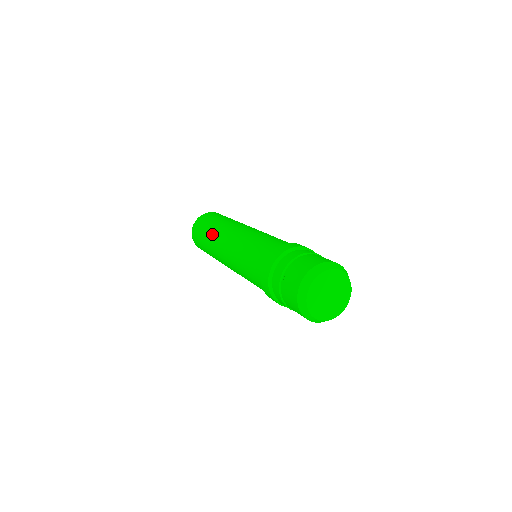
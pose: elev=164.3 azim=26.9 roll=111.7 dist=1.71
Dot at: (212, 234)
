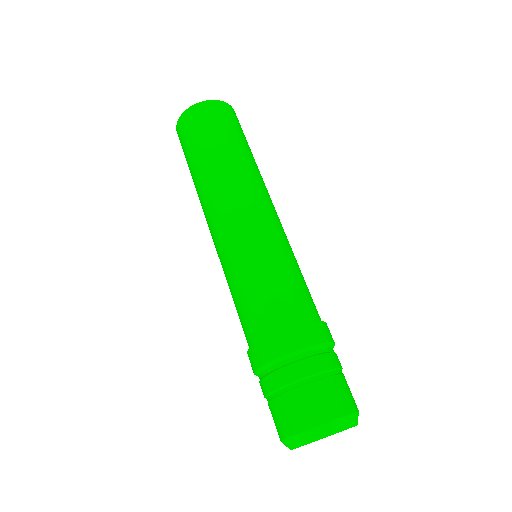
Dot at: (202, 180)
